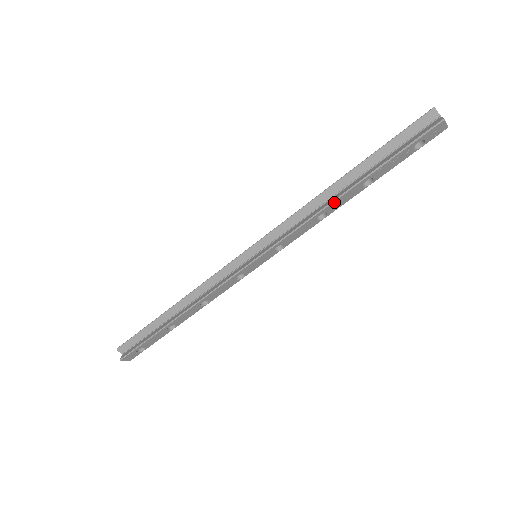
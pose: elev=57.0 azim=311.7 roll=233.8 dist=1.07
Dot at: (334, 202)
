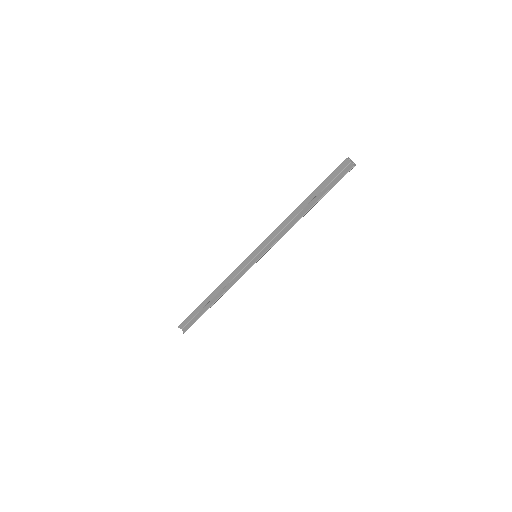
Dot at: occluded
